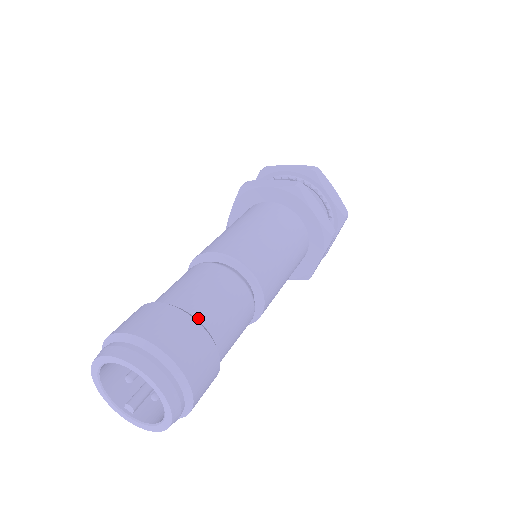
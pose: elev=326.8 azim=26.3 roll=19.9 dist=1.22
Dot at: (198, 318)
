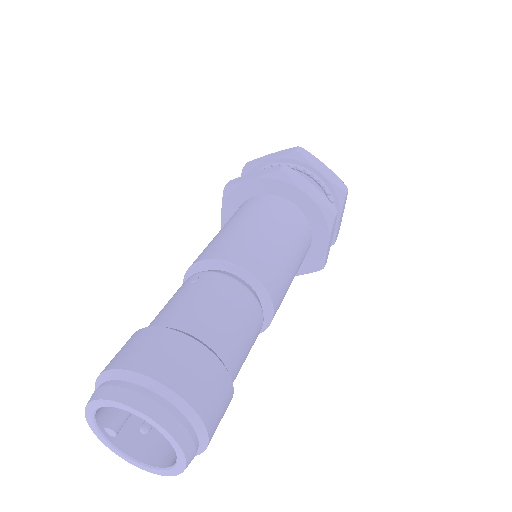
Dot at: (230, 372)
